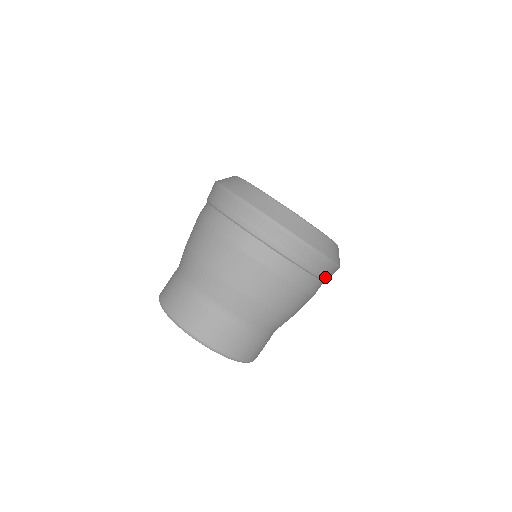
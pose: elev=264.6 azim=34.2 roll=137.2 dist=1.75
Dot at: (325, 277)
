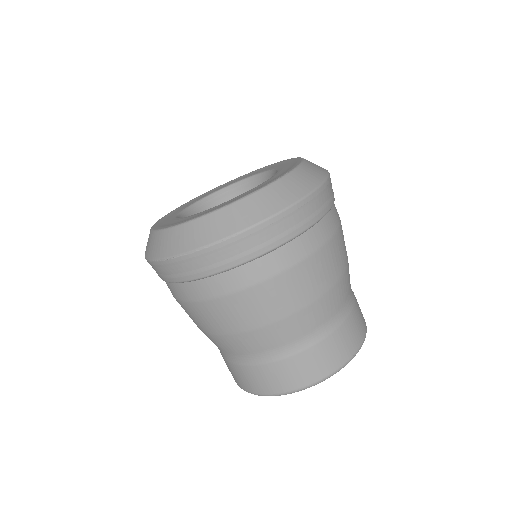
Dot at: (333, 197)
